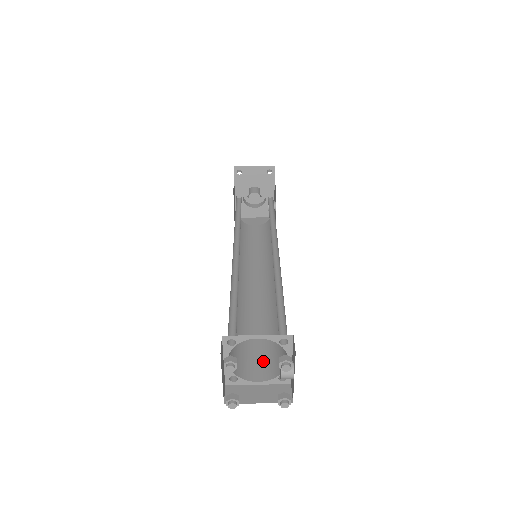
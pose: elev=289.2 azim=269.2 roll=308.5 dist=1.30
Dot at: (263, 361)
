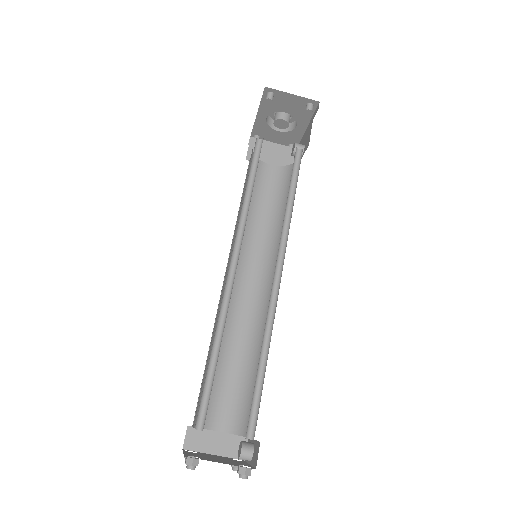
Dot at: (229, 406)
